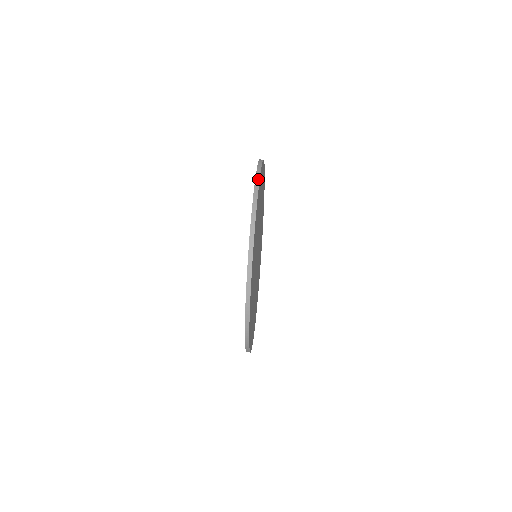
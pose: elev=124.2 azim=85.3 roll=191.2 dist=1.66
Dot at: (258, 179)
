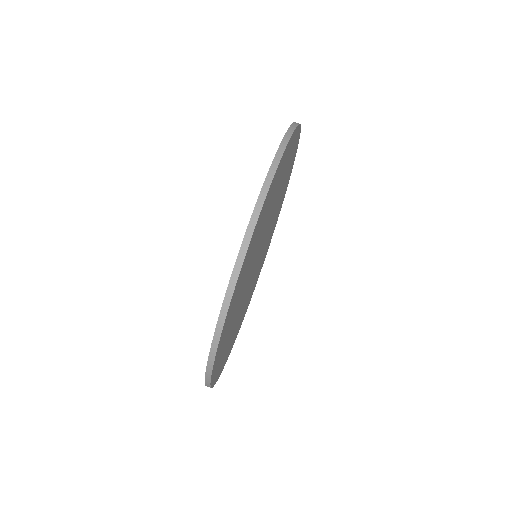
Dot at: (249, 237)
